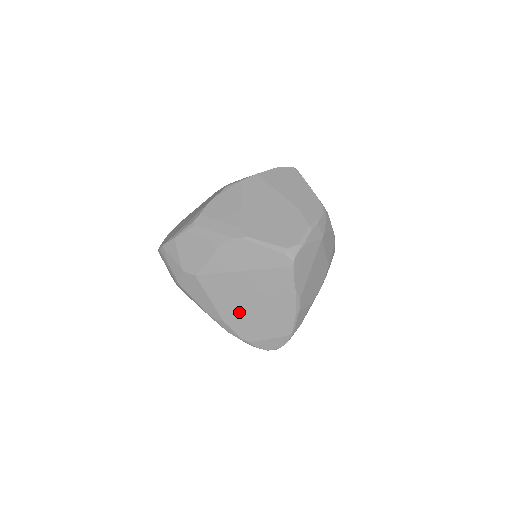
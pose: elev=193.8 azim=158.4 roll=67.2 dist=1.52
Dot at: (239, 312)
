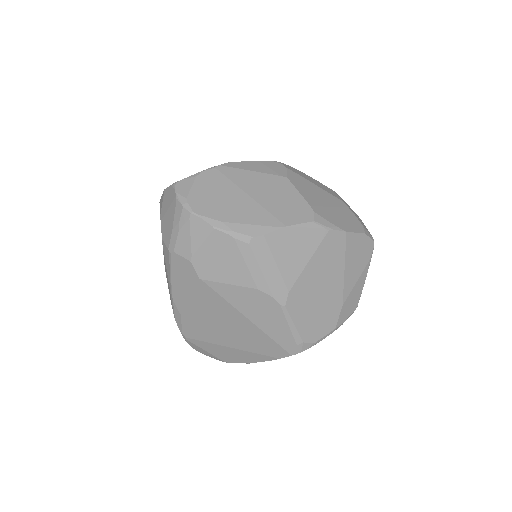
Dot at: (205, 325)
